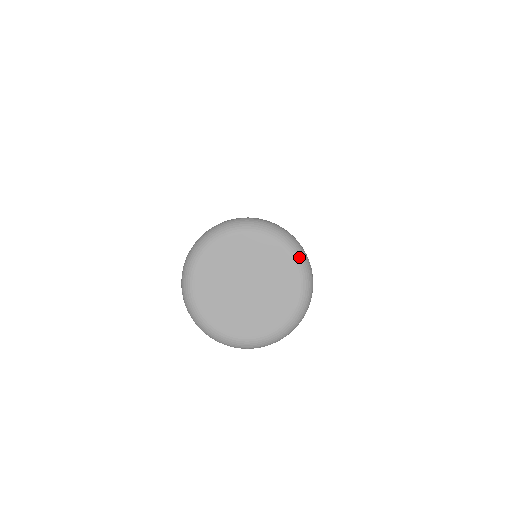
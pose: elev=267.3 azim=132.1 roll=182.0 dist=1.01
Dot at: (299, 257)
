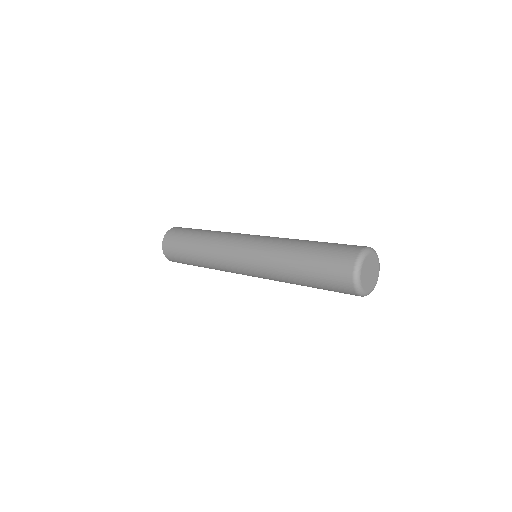
Dot at: occluded
